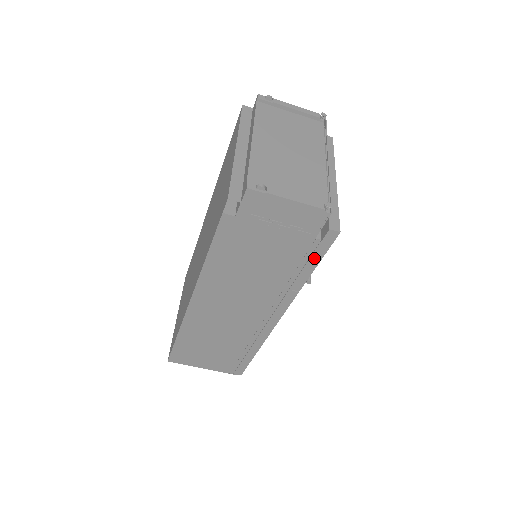
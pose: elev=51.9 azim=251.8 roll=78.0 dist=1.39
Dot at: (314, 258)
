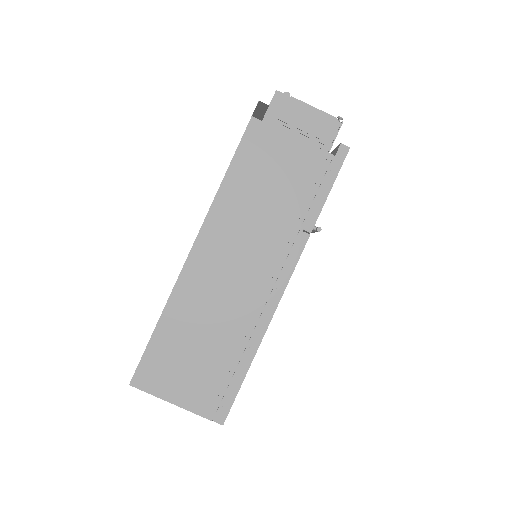
Dot at: (327, 181)
